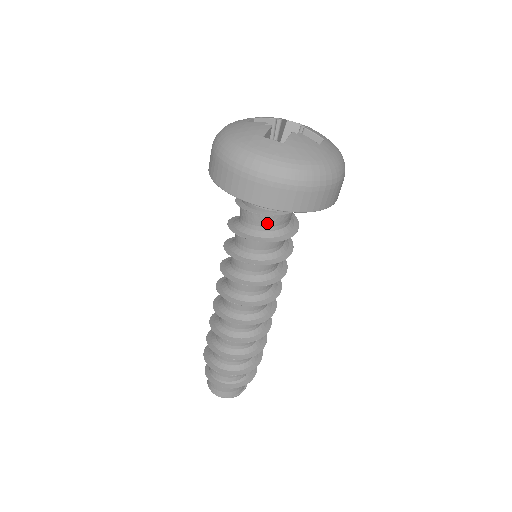
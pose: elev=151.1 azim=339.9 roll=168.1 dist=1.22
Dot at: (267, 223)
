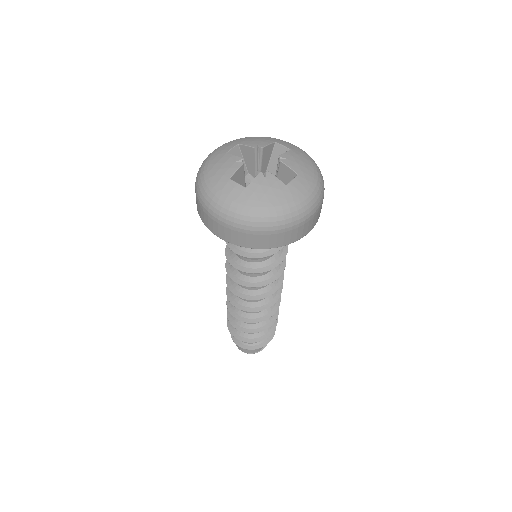
Dot at: occluded
